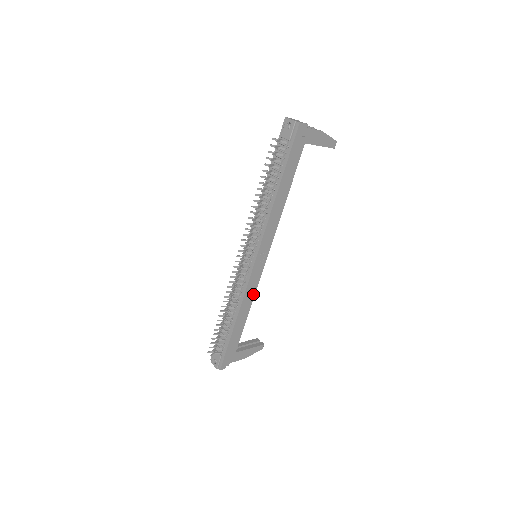
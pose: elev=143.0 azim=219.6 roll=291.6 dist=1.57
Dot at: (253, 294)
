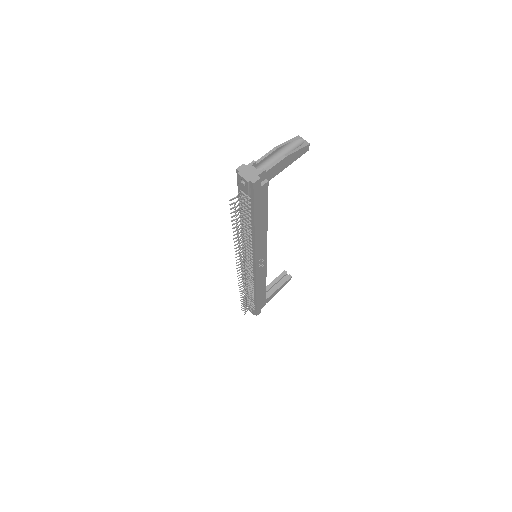
Dot at: (264, 276)
